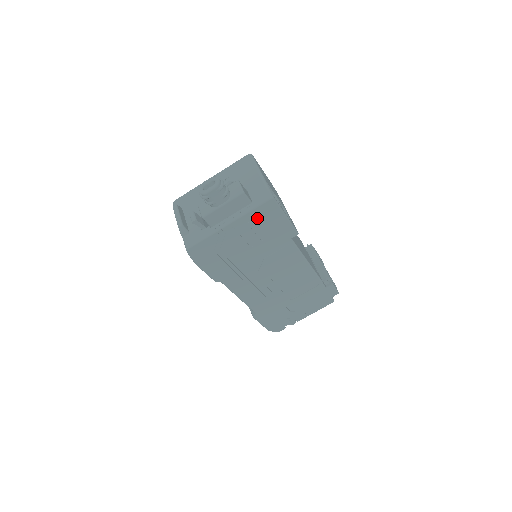
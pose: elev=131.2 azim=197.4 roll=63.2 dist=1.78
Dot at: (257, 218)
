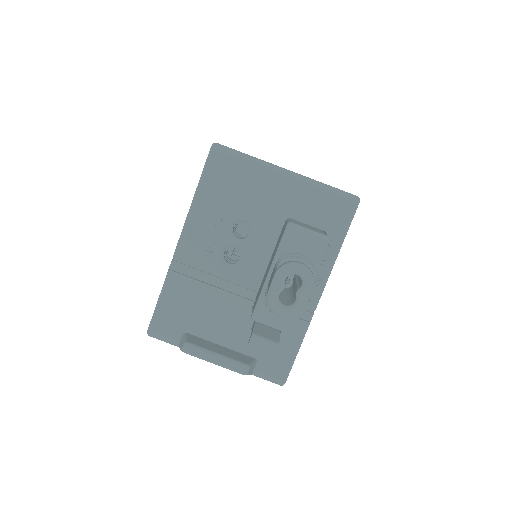
Dot at: occluded
